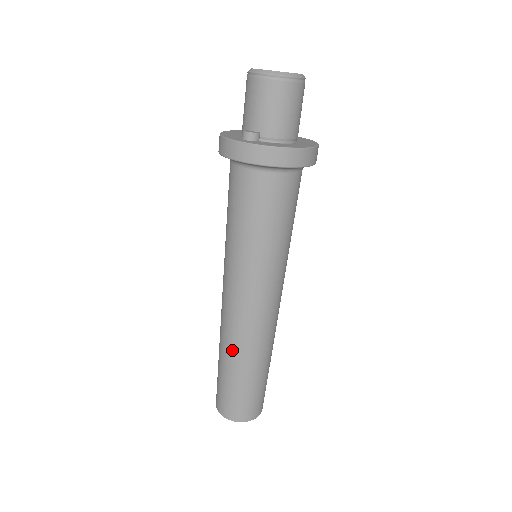
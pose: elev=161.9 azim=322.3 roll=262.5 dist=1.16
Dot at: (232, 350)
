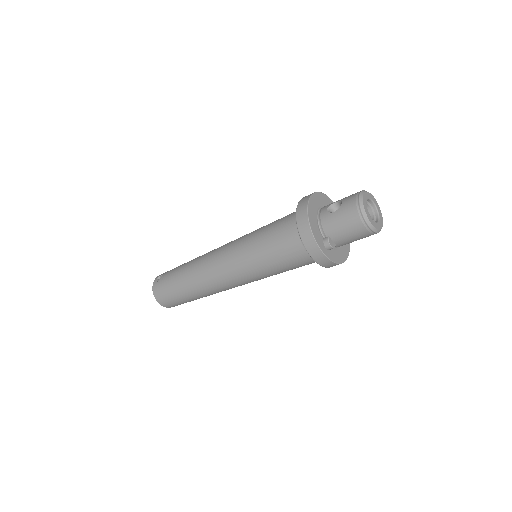
Dot at: (202, 292)
